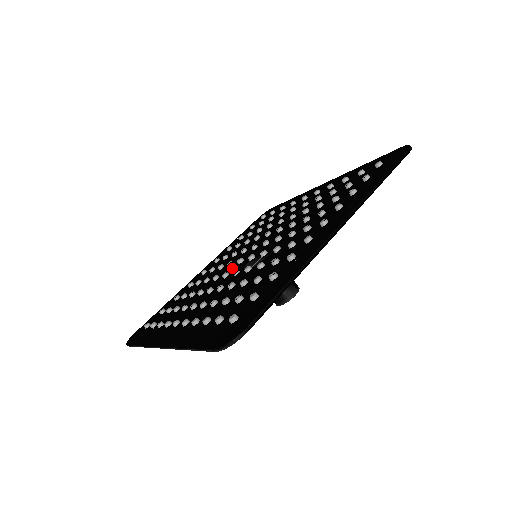
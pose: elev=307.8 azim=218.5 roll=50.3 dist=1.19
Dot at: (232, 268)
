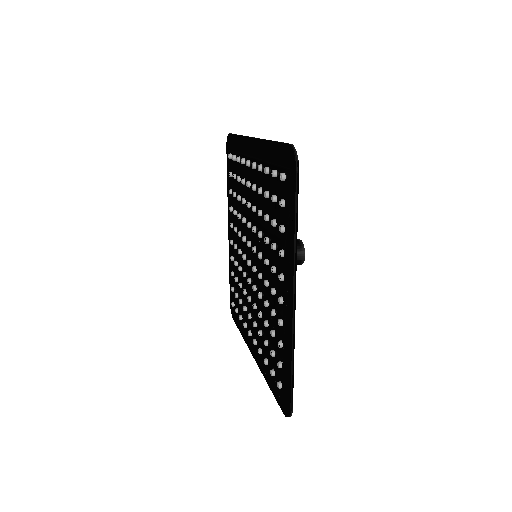
Dot at: (248, 268)
